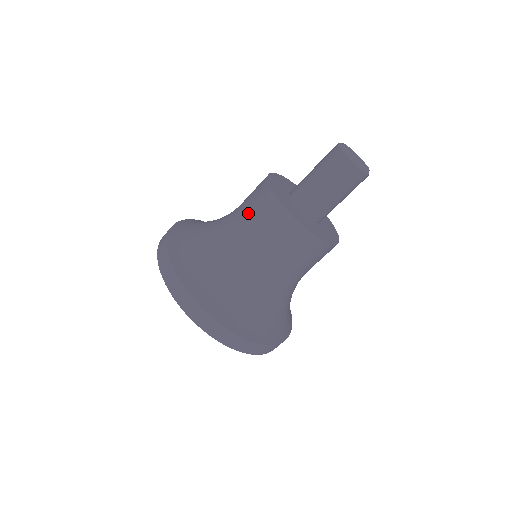
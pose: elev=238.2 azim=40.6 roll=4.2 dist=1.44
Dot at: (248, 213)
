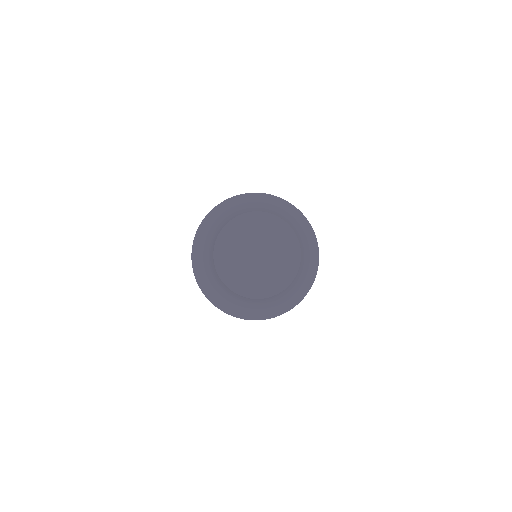
Dot at: occluded
